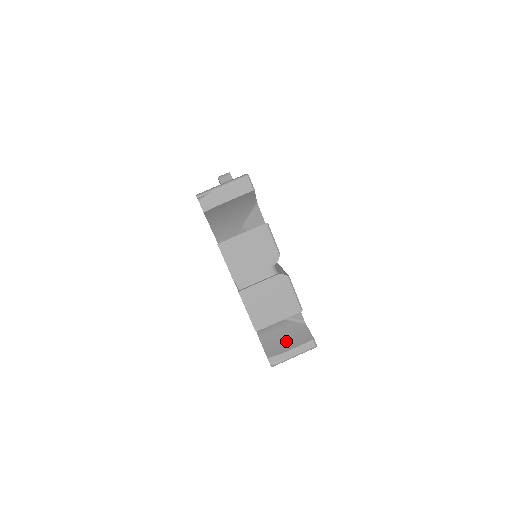
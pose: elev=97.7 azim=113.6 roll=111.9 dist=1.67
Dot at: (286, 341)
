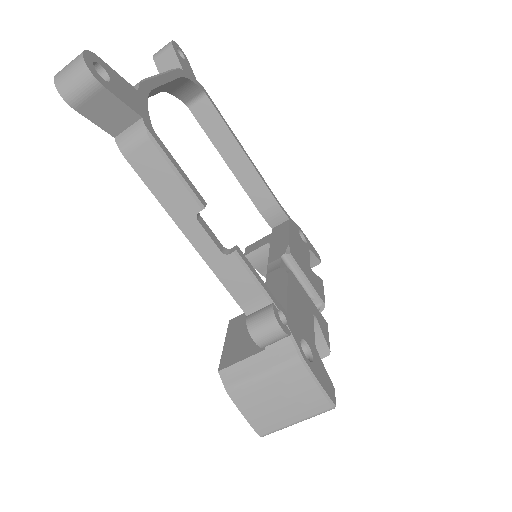
Dot at: occluded
